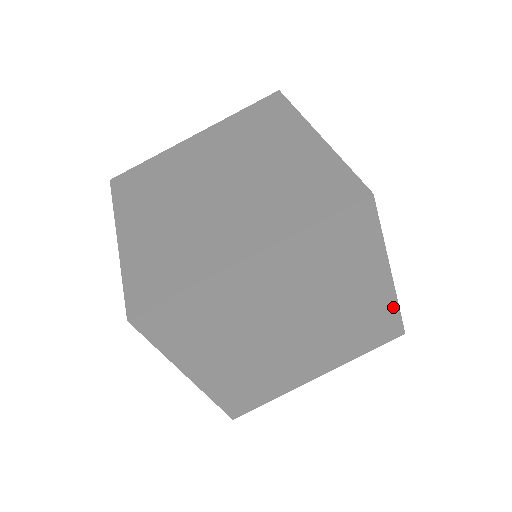
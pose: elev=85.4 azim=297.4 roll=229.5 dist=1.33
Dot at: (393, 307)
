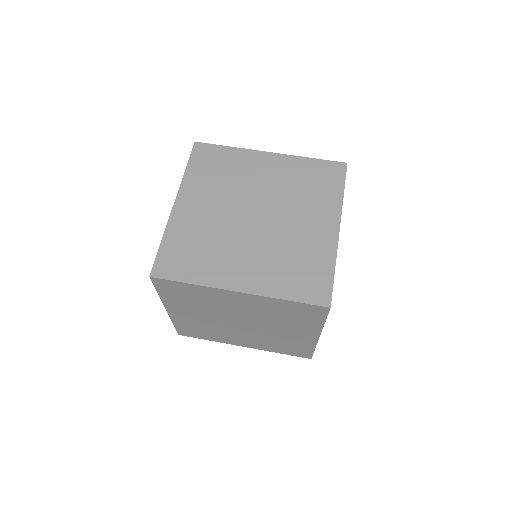
Dot at: (311, 347)
